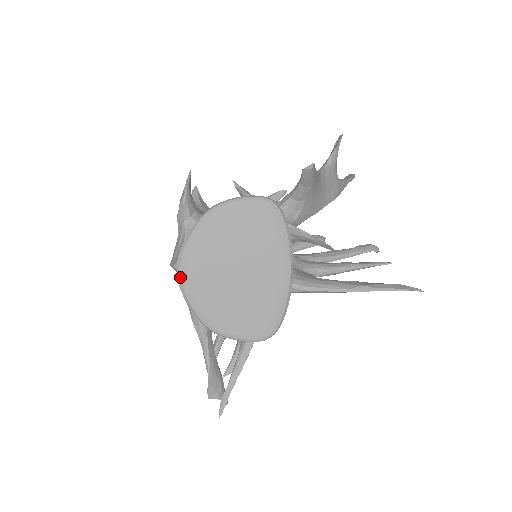
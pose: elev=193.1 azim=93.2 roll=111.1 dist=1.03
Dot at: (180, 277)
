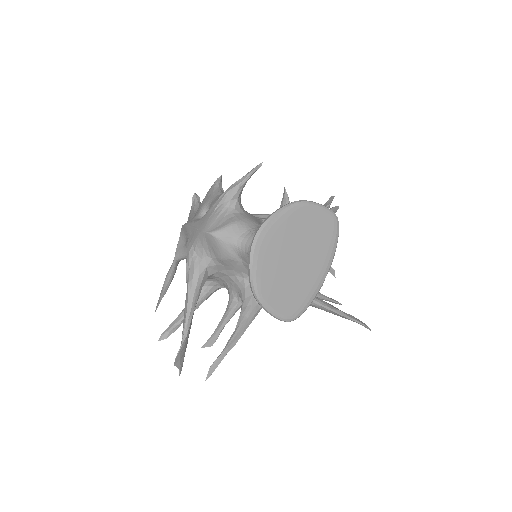
Dot at: (256, 242)
